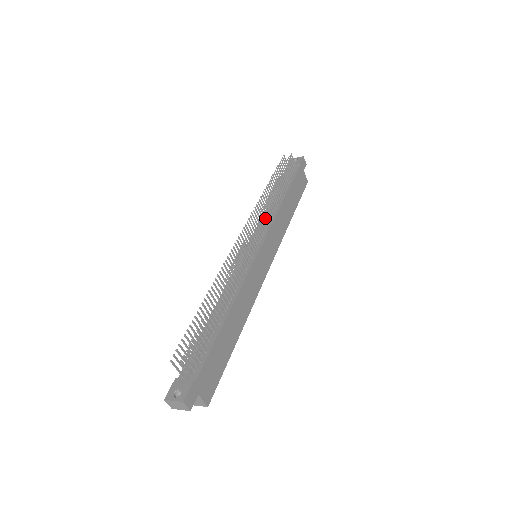
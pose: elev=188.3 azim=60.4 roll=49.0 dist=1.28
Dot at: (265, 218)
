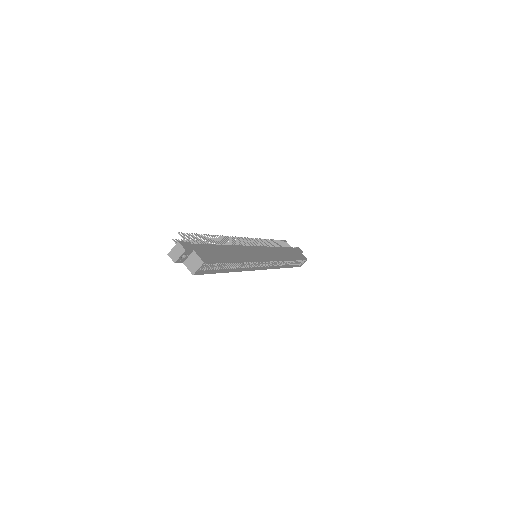
Dot at: (261, 244)
